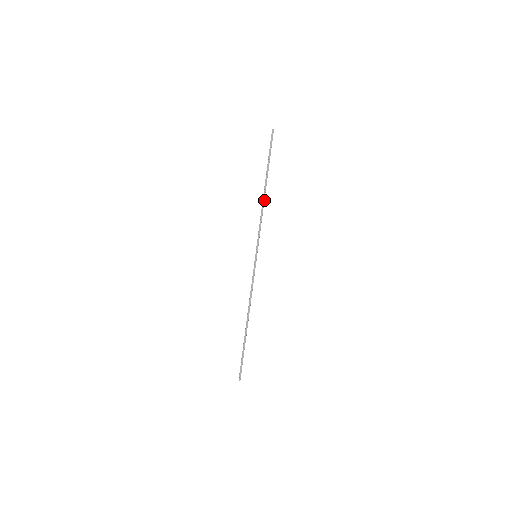
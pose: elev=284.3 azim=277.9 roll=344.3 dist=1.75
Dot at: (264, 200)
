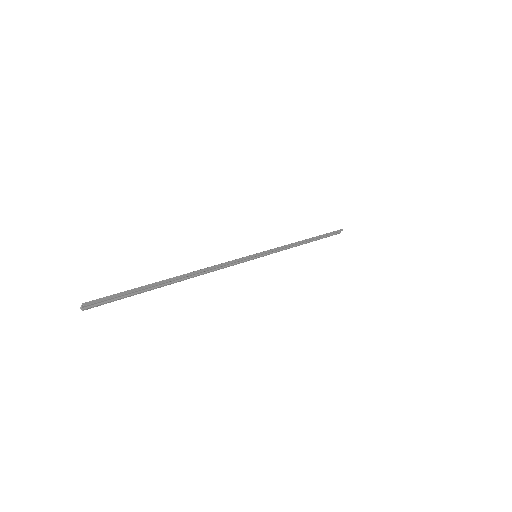
Dot at: occluded
